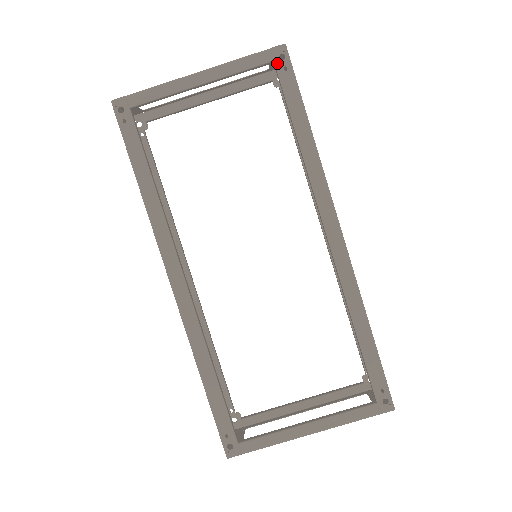
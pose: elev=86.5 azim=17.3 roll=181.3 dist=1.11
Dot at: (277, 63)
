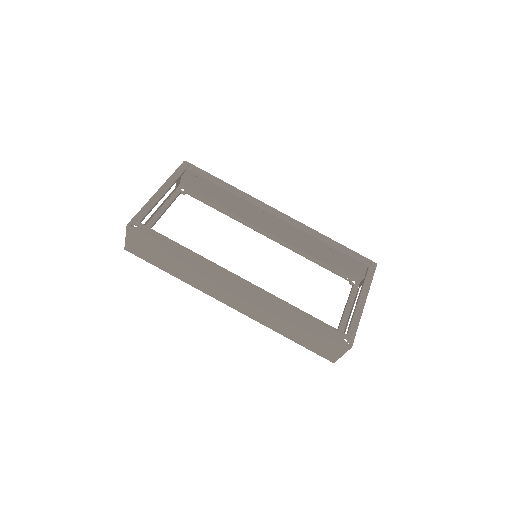
Dot at: (189, 168)
